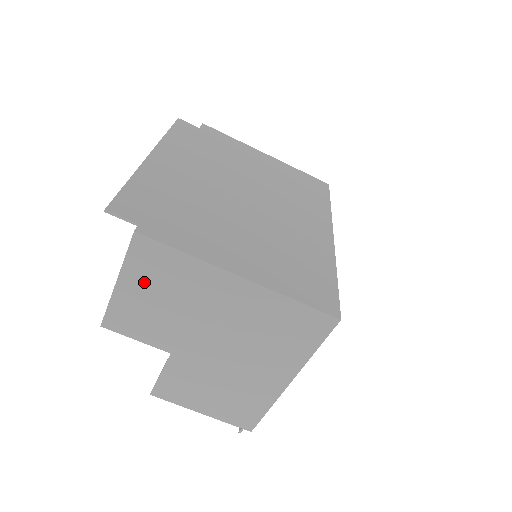
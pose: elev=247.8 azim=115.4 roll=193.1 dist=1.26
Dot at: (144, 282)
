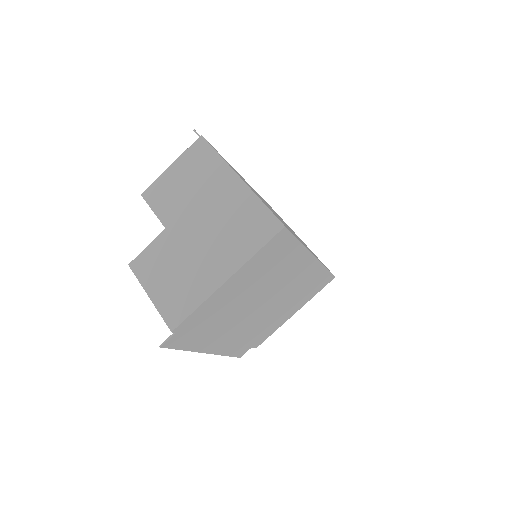
Dot at: (186, 168)
